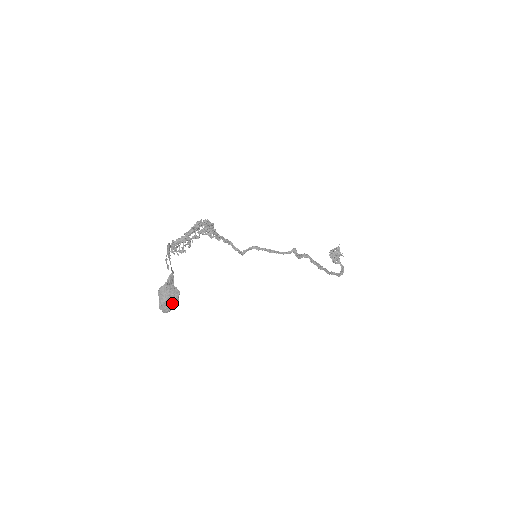
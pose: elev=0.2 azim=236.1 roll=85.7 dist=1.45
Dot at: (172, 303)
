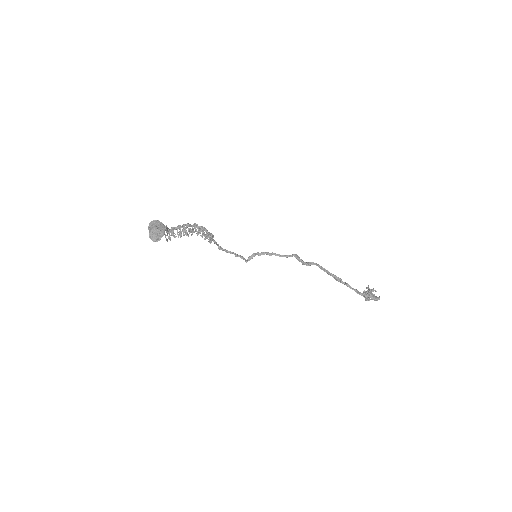
Dot at: (158, 231)
